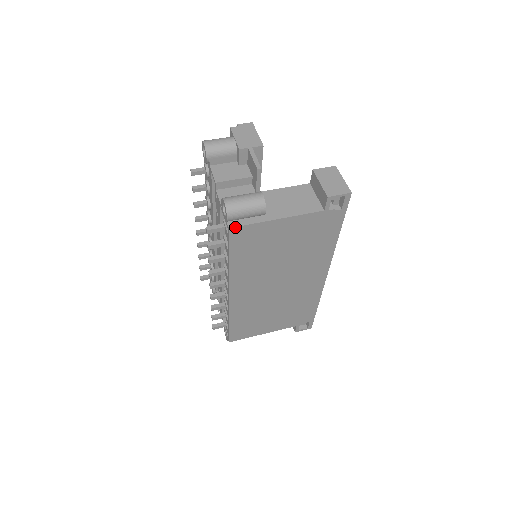
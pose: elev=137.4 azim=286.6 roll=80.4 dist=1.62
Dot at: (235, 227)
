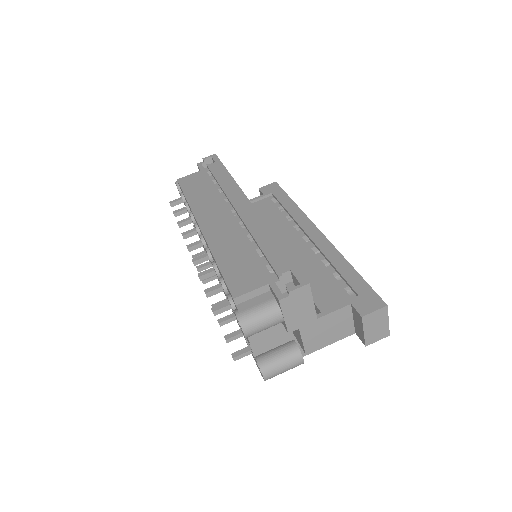
Dot at: occluded
